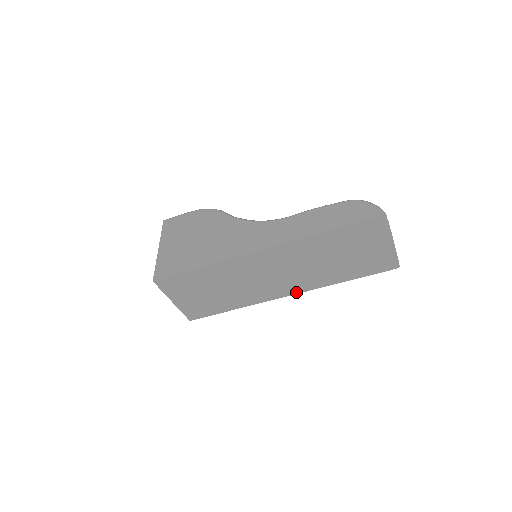
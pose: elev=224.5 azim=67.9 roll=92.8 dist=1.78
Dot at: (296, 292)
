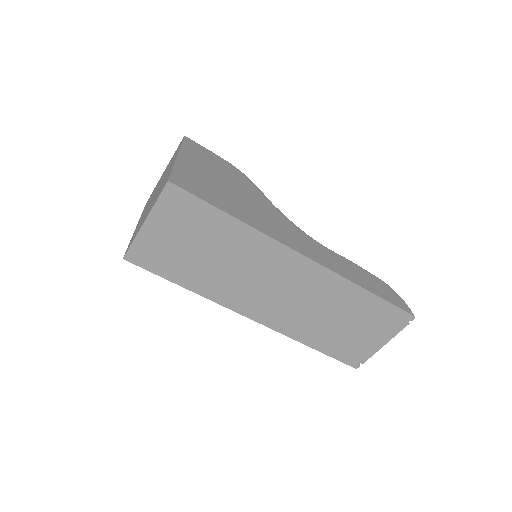
Dot at: (263, 322)
